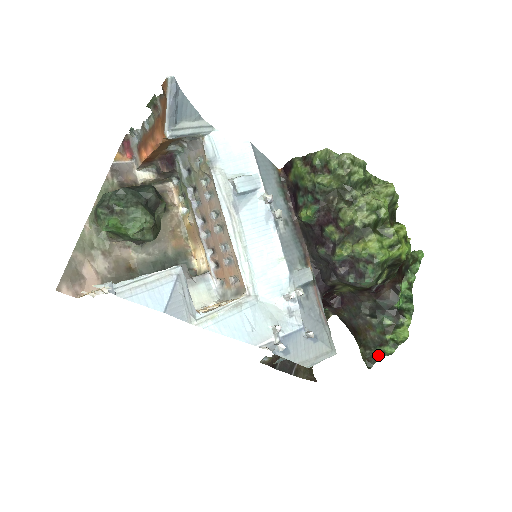
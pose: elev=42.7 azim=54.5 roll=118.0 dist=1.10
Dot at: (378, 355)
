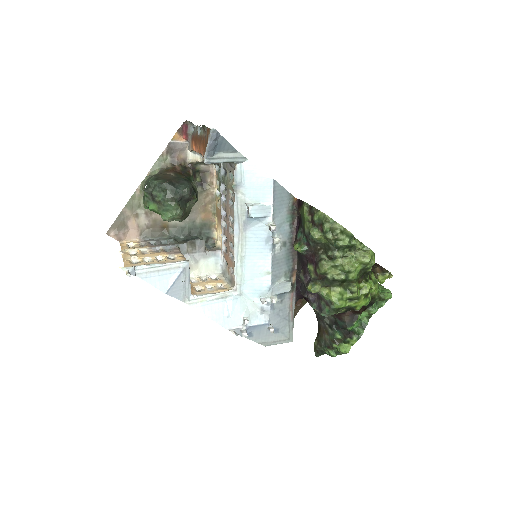
Dot at: (325, 352)
